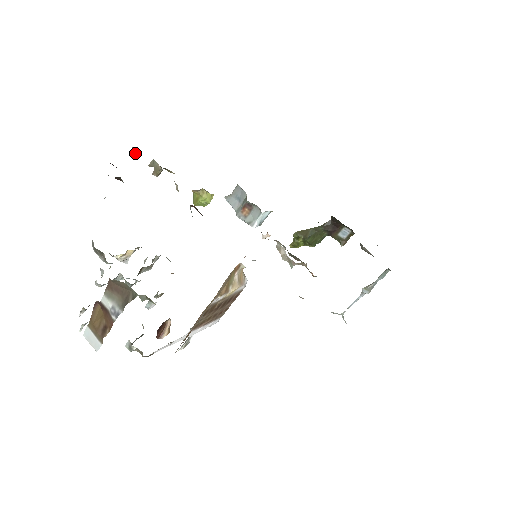
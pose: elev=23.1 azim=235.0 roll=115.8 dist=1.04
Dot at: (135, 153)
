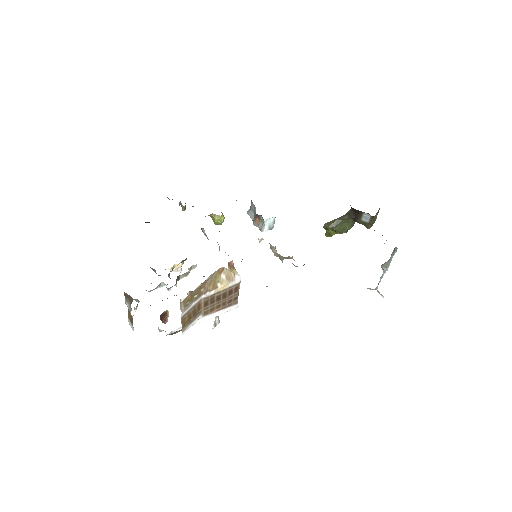
Dot at: (169, 199)
